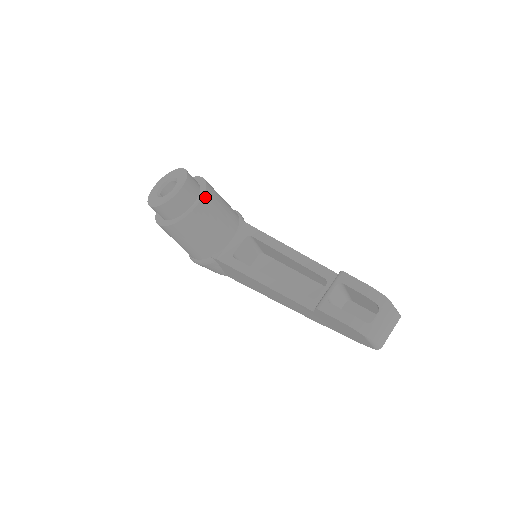
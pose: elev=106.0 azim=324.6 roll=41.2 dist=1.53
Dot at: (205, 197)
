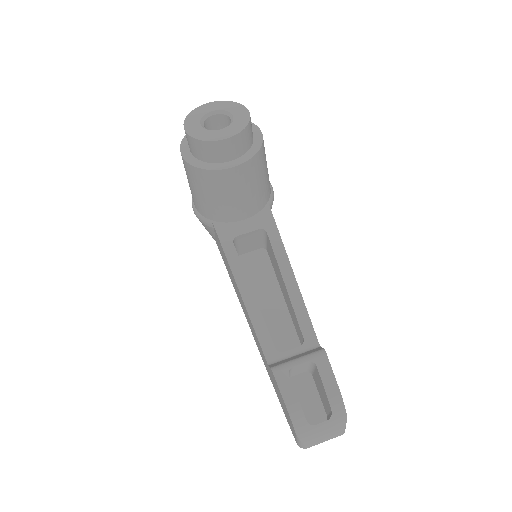
Dot at: (249, 163)
